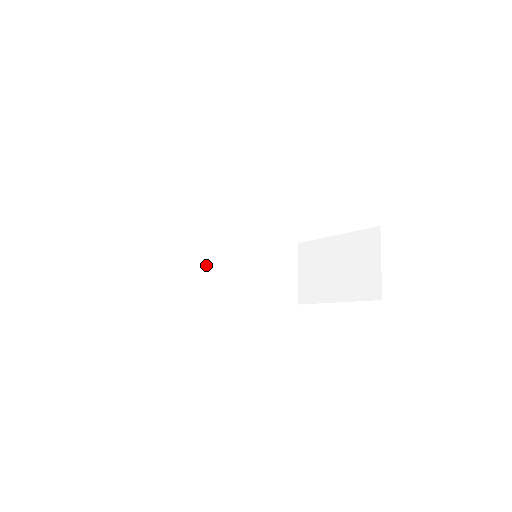
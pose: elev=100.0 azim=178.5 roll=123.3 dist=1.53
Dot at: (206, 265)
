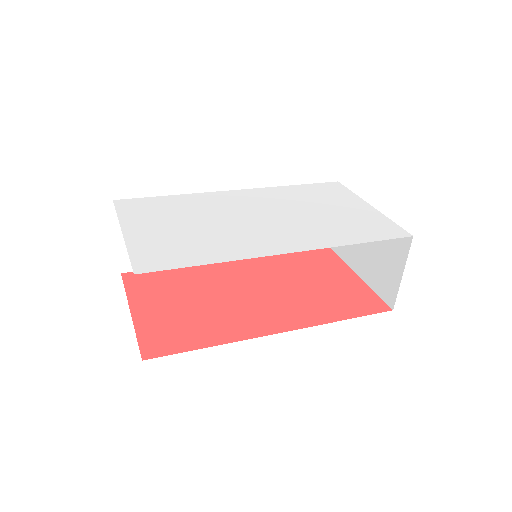
Dot at: occluded
